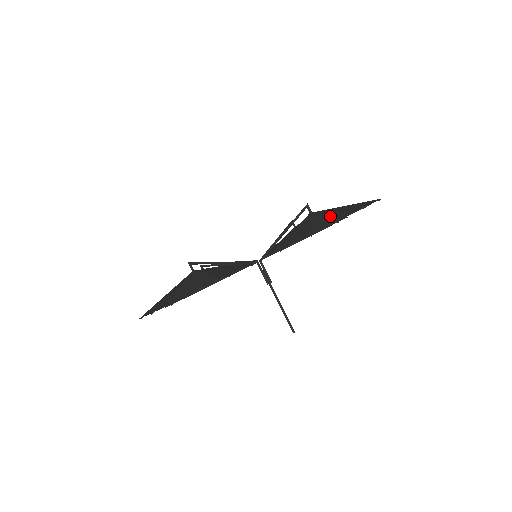
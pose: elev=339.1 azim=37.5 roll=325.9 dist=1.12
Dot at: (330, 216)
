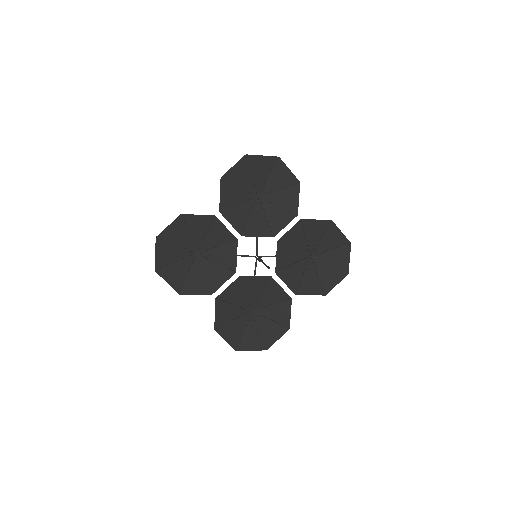
Dot at: (243, 173)
